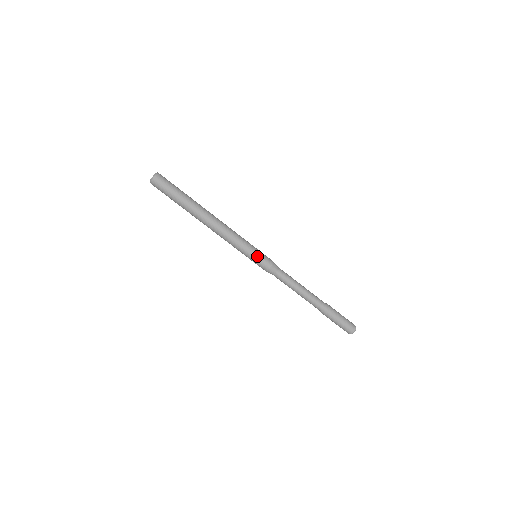
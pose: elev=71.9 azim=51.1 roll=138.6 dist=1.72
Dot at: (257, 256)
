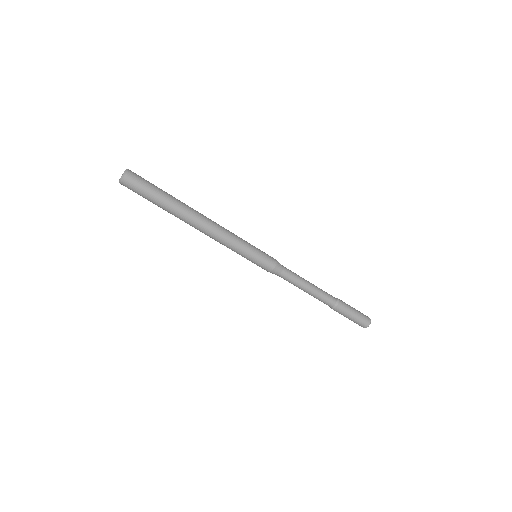
Dot at: (257, 258)
